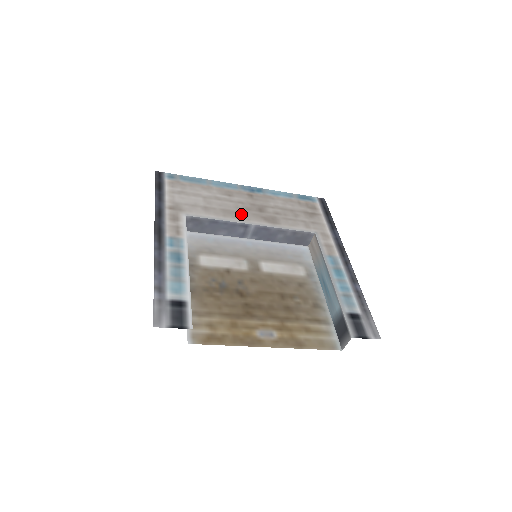
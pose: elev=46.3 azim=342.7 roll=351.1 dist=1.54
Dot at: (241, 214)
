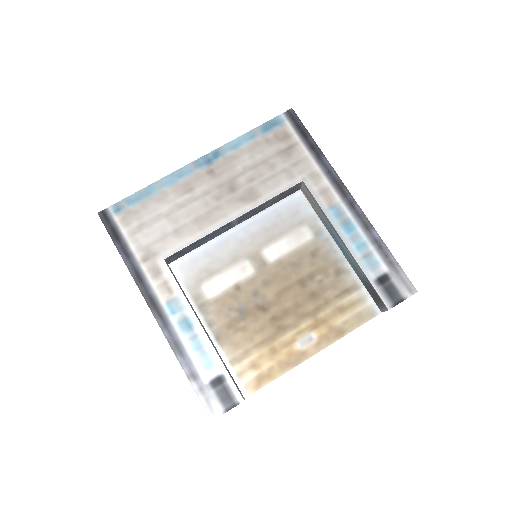
Dot at: (215, 212)
